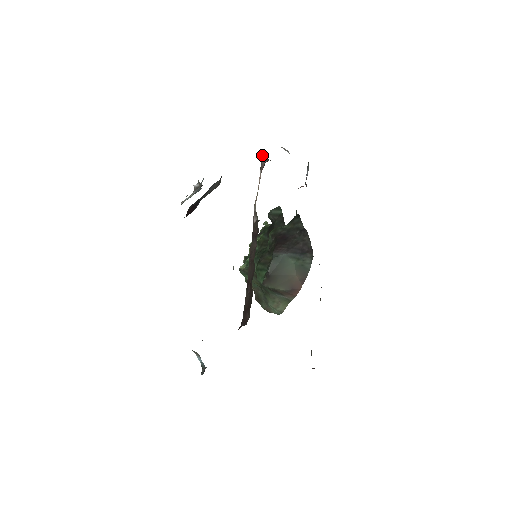
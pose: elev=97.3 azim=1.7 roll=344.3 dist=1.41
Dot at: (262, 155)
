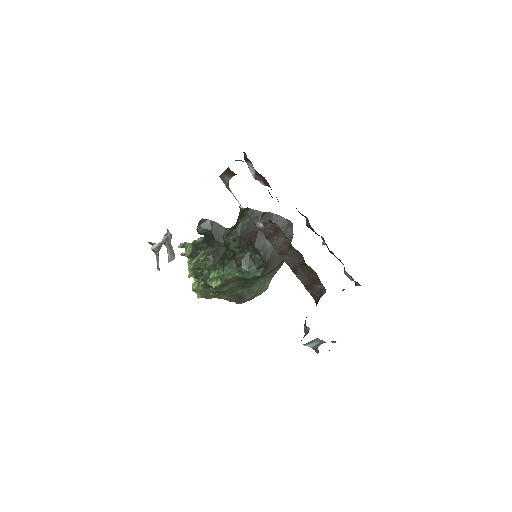
Dot at: (223, 176)
